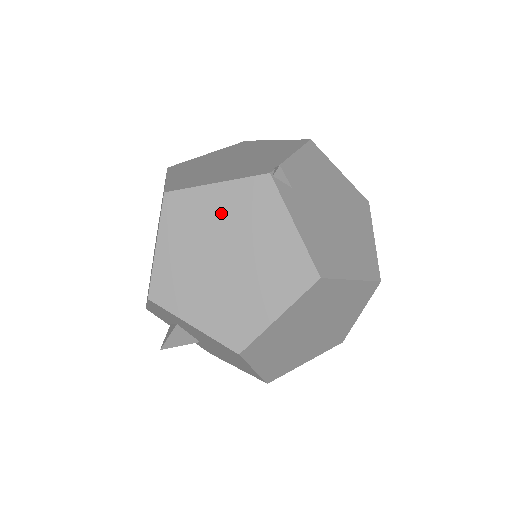
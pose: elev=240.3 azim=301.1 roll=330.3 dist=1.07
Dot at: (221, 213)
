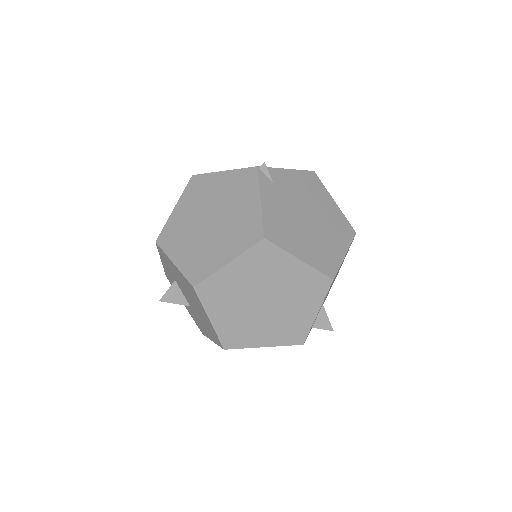
Dot at: (219, 190)
